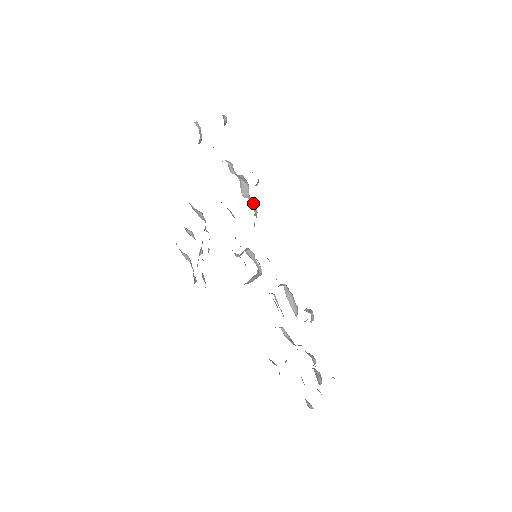
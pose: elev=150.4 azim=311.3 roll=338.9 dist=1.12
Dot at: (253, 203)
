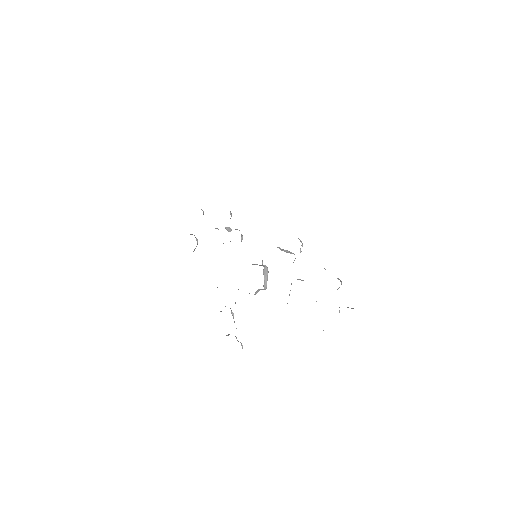
Dot at: (236, 229)
